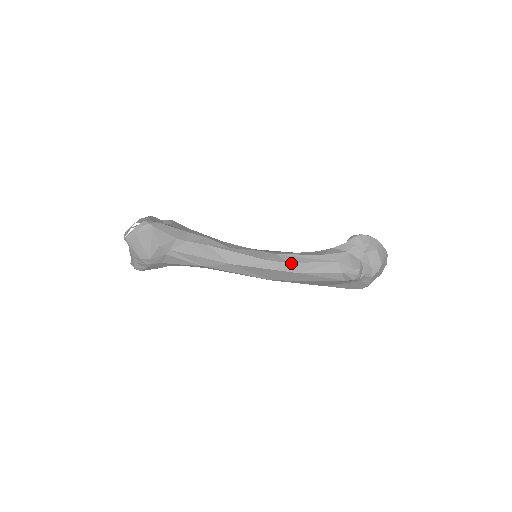
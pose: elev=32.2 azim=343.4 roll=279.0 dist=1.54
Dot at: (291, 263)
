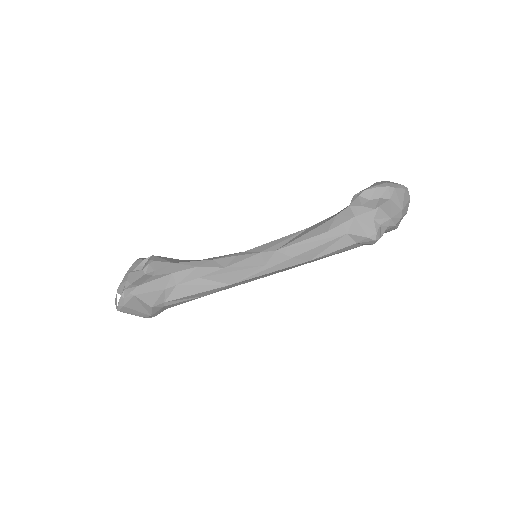
Dot at: (295, 257)
